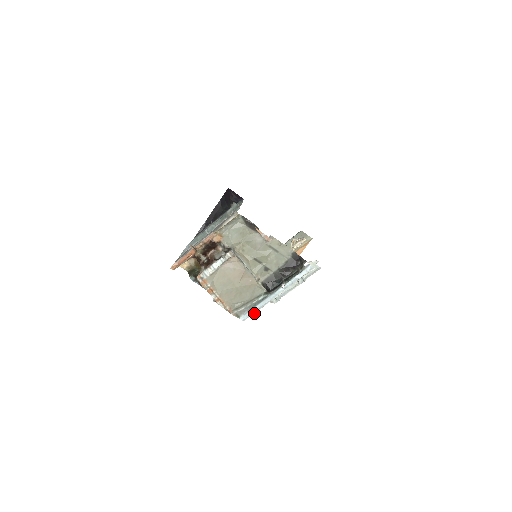
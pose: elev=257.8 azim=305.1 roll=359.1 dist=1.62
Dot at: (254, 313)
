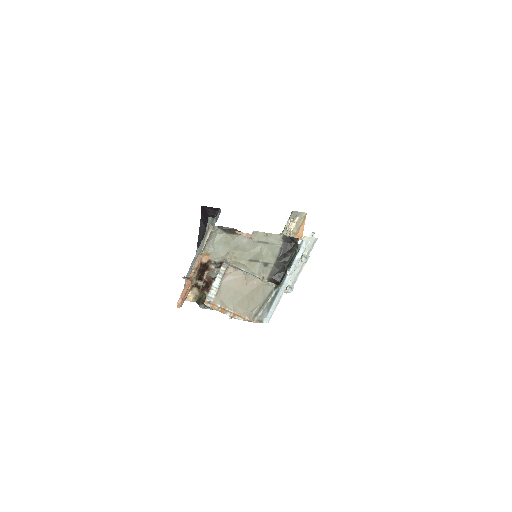
Dot at: (274, 311)
